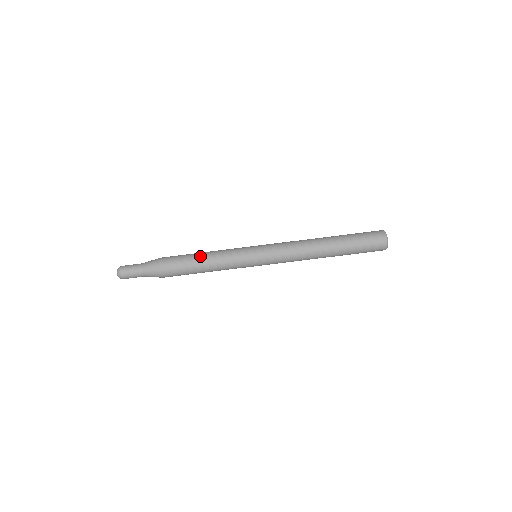
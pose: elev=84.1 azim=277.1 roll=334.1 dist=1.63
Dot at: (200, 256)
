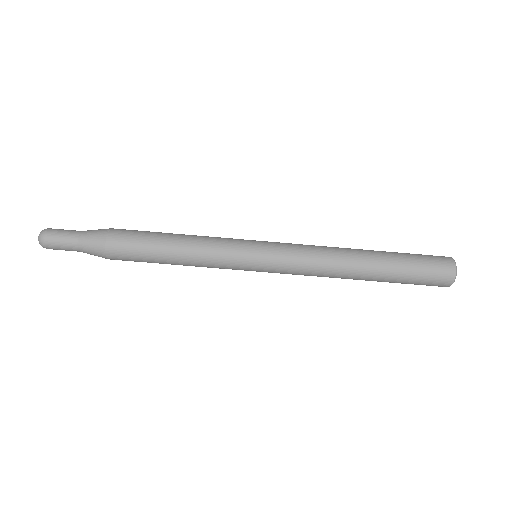
Dot at: (172, 239)
